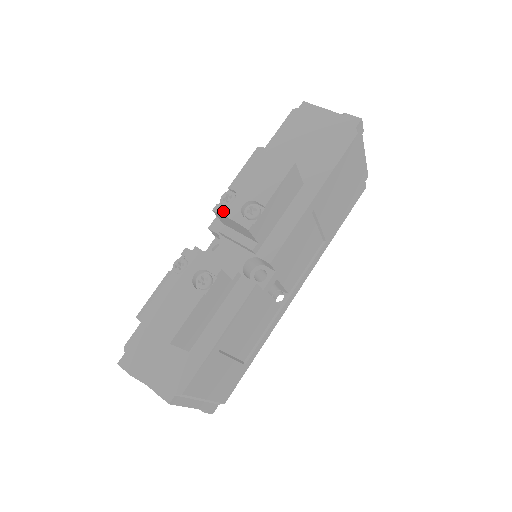
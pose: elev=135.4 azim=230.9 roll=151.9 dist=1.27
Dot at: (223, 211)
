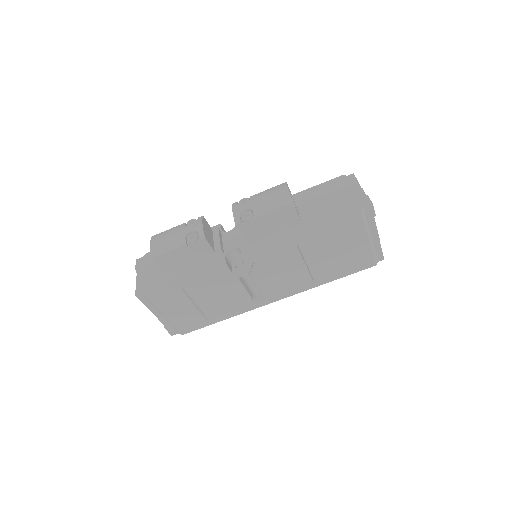
Dot at: (234, 207)
